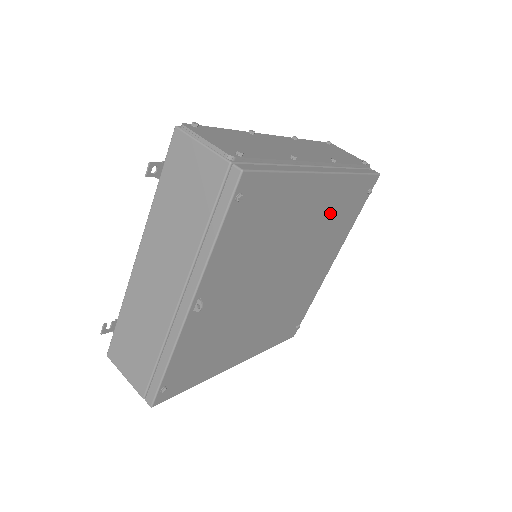
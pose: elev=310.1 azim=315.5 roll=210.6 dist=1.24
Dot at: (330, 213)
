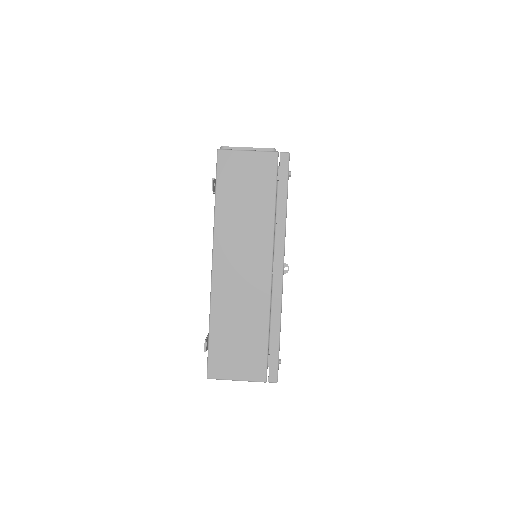
Dot at: occluded
